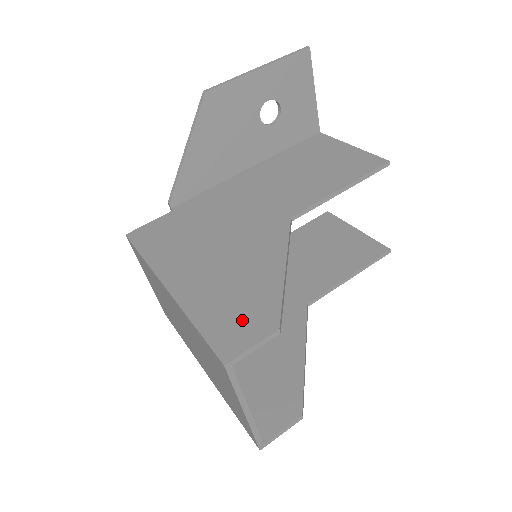
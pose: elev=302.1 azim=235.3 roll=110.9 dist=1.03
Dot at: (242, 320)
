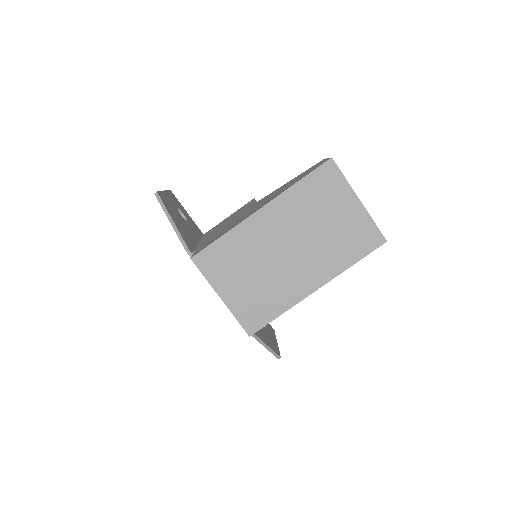
Dot at: (310, 170)
